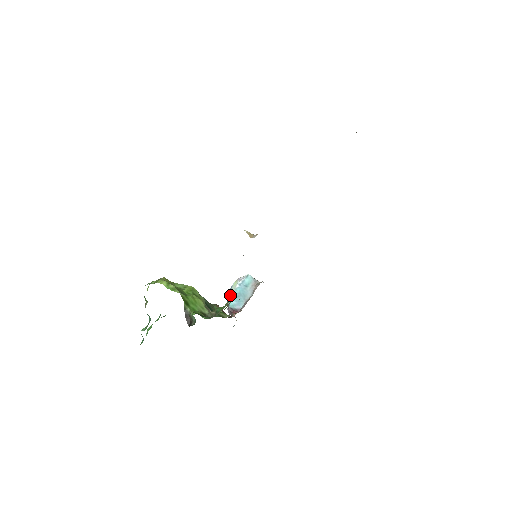
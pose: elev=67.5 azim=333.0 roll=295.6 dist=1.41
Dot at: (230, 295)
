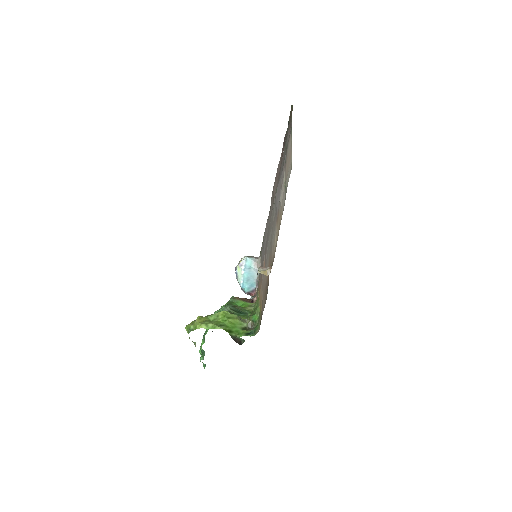
Dot at: (241, 282)
